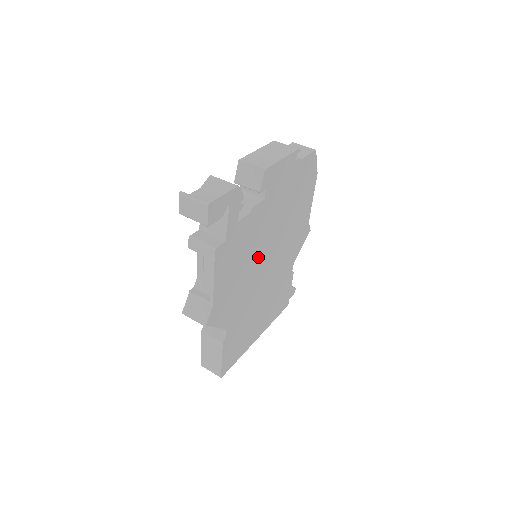
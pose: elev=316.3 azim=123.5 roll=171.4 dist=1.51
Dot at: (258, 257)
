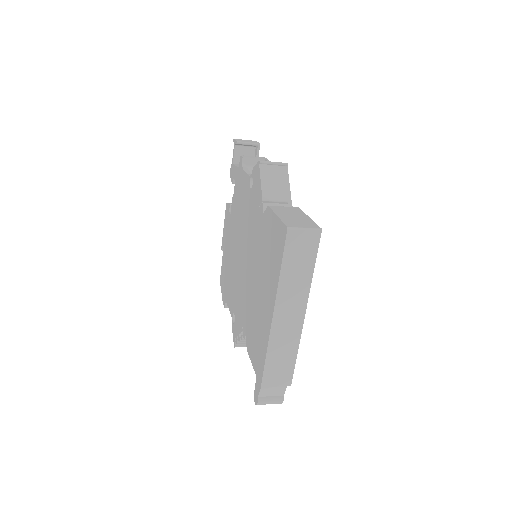
Dot at: occluded
